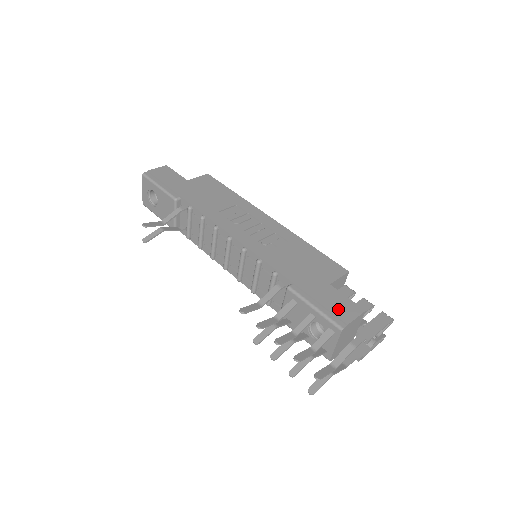
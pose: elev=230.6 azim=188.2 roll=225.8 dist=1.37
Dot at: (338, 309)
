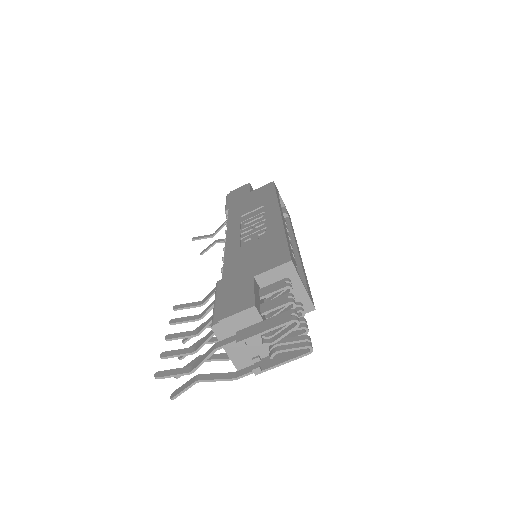
Dot at: (229, 304)
